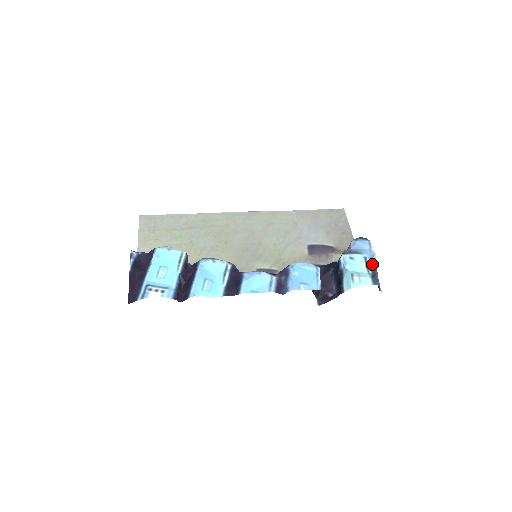
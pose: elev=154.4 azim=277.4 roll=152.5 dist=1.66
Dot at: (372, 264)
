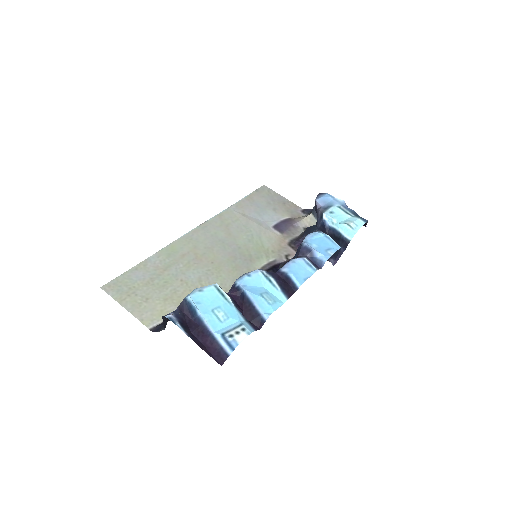
Dot at: (348, 209)
